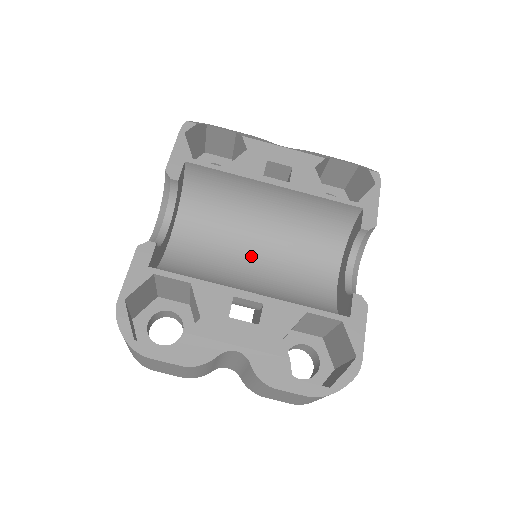
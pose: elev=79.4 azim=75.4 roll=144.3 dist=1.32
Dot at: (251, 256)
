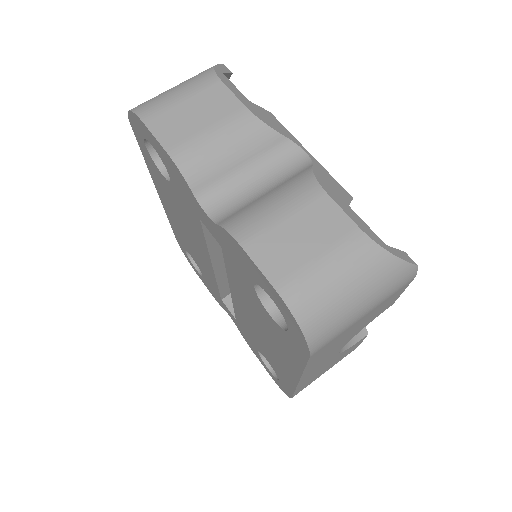
Dot at: occluded
